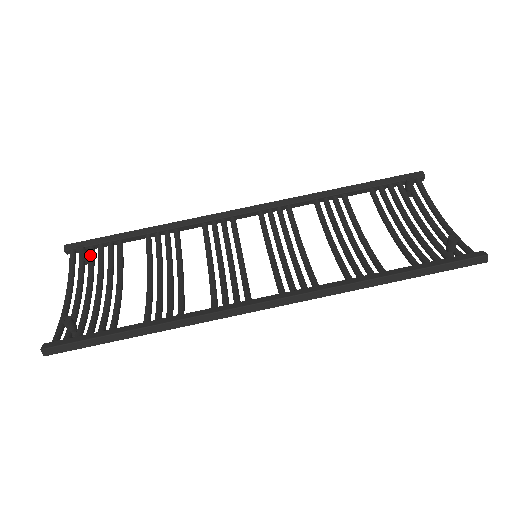
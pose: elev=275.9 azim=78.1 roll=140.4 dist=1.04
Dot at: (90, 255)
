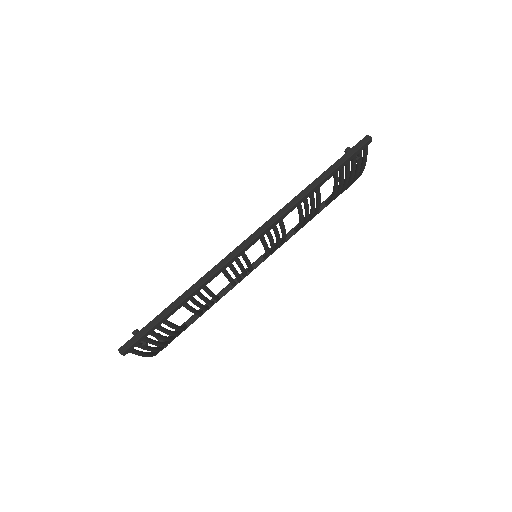
Dot at: occluded
